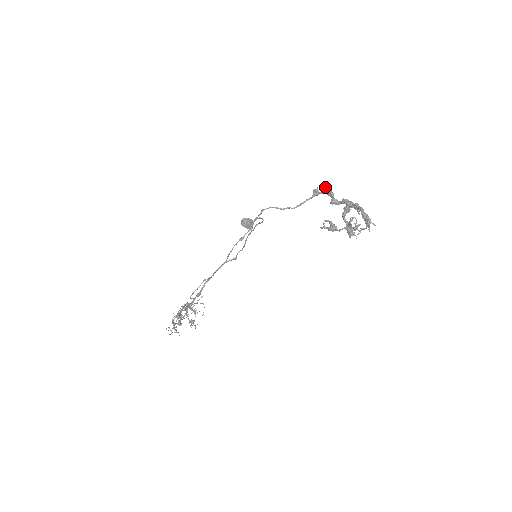
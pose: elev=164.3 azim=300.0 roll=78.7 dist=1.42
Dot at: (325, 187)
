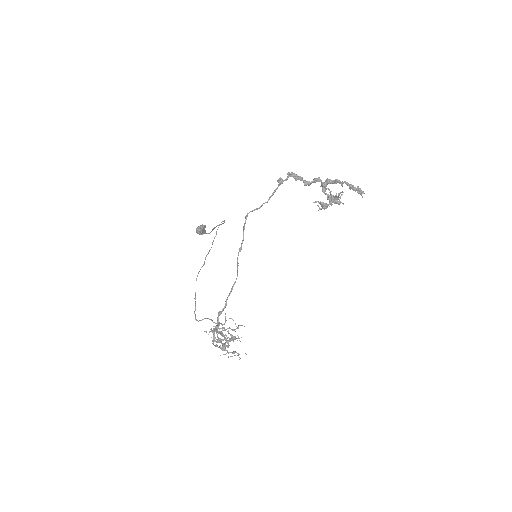
Dot at: (289, 174)
